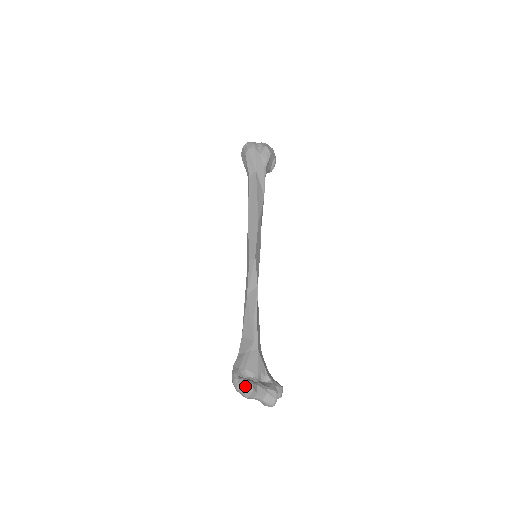
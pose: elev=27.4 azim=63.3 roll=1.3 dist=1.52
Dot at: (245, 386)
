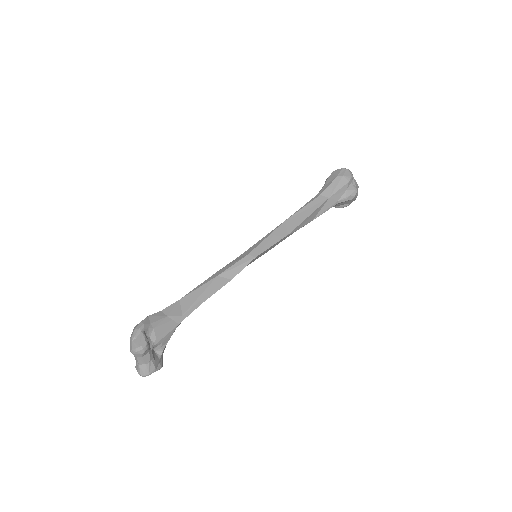
Dot at: (141, 344)
